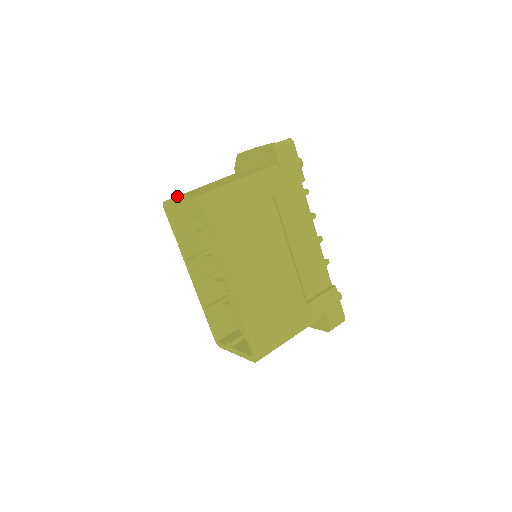
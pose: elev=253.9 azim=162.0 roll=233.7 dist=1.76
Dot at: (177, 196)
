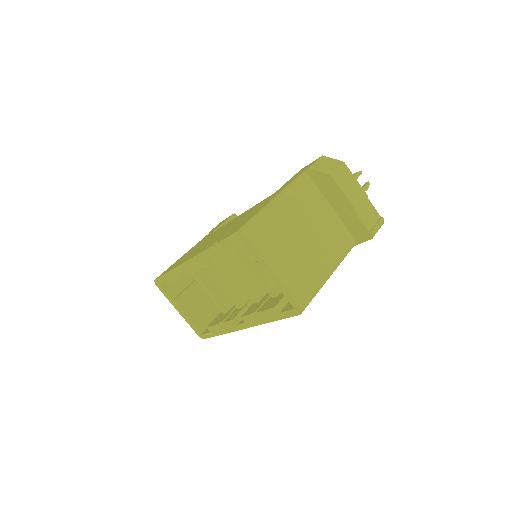
Dot at: (261, 232)
